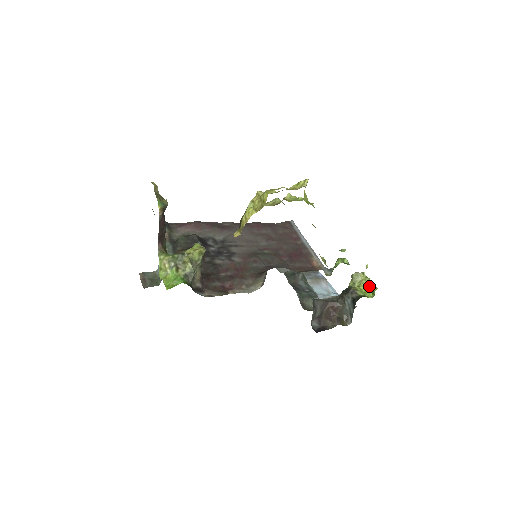
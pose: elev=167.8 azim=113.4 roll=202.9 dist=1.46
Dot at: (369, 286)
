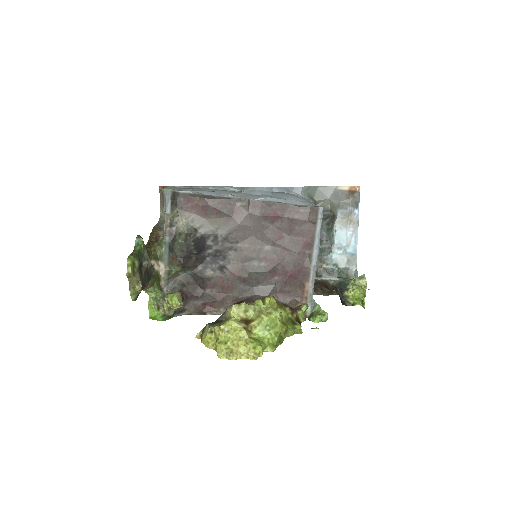
Dot at: (363, 298)
